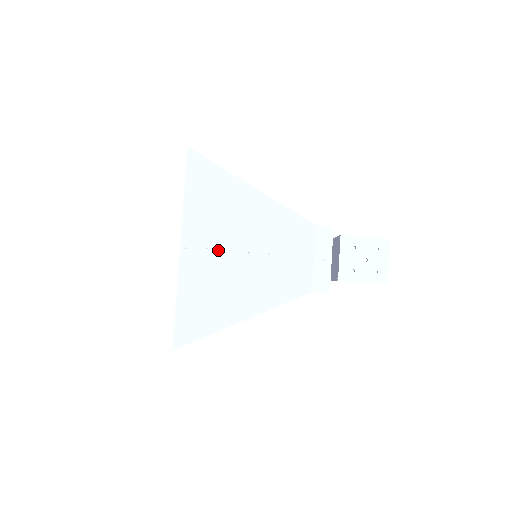
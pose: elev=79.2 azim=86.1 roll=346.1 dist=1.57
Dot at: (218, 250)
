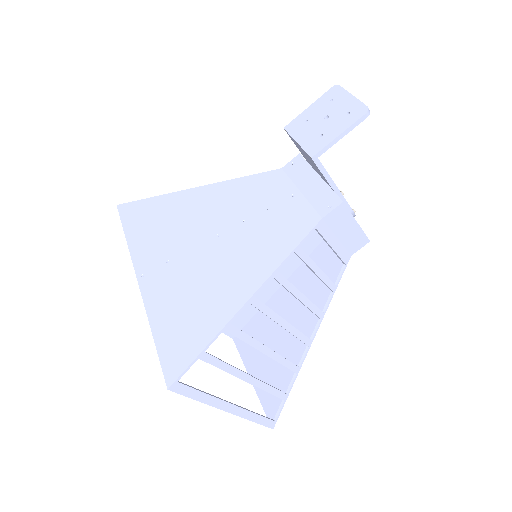
Dot at: (181, 255)
